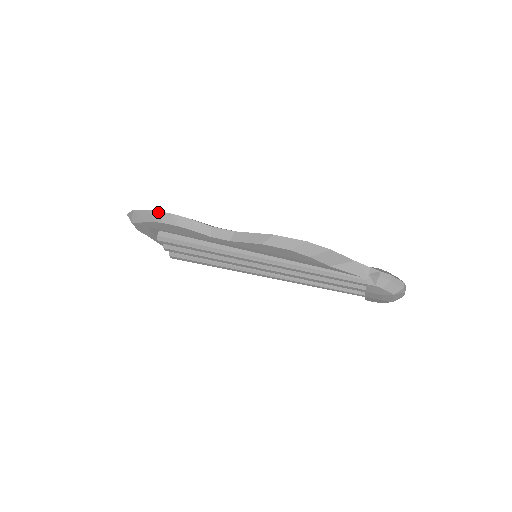
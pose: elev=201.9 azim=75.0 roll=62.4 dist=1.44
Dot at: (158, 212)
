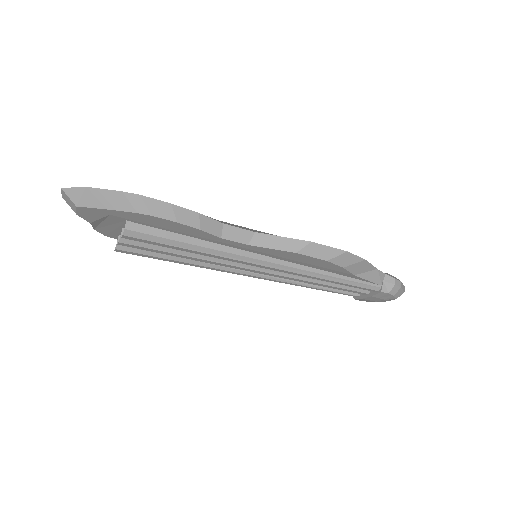
Dot at: (145, 198)
